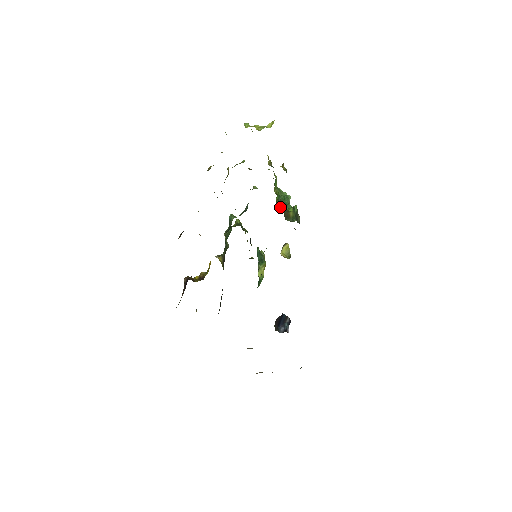
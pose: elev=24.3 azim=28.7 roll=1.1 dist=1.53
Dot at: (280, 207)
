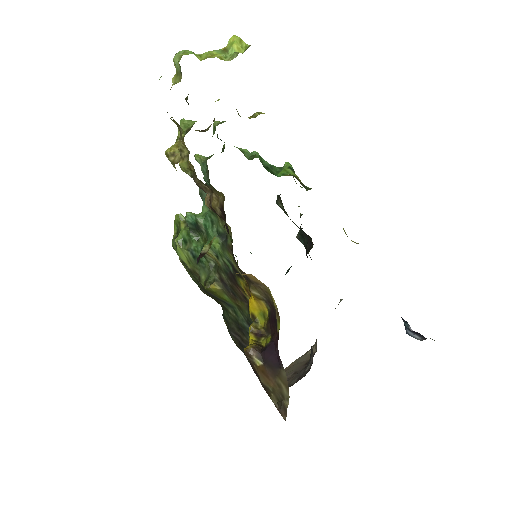
Dot at: (273, 174)
